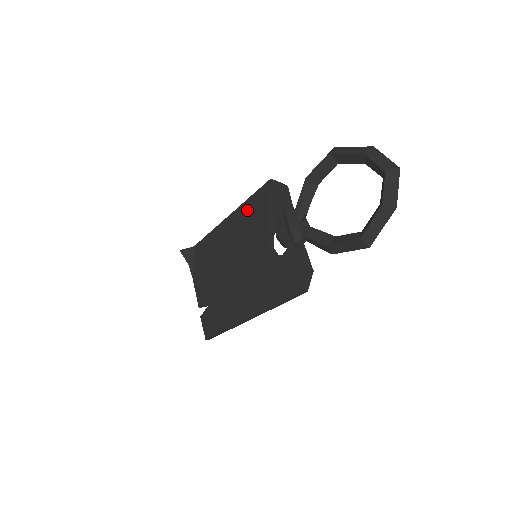
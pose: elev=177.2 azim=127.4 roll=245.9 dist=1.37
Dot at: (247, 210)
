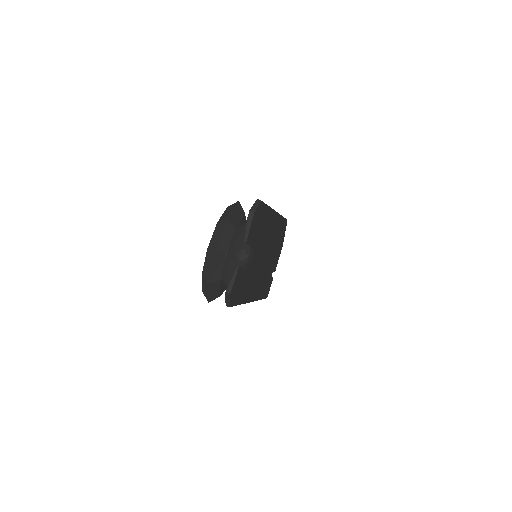
Dot at: occluded
